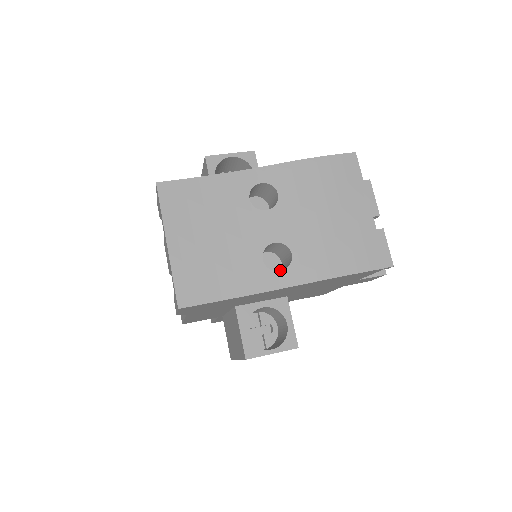
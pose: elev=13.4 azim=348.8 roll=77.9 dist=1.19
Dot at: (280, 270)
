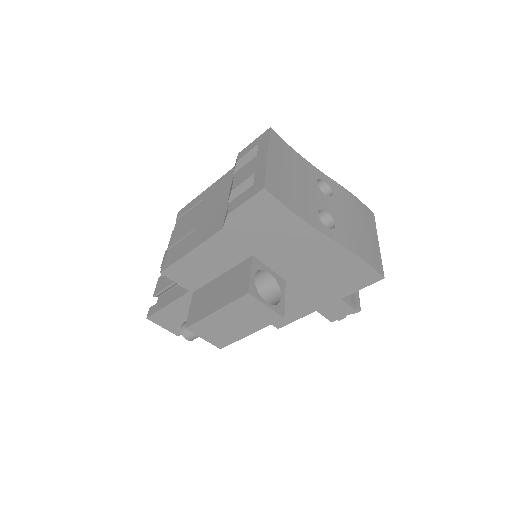
Dot at: occluded
